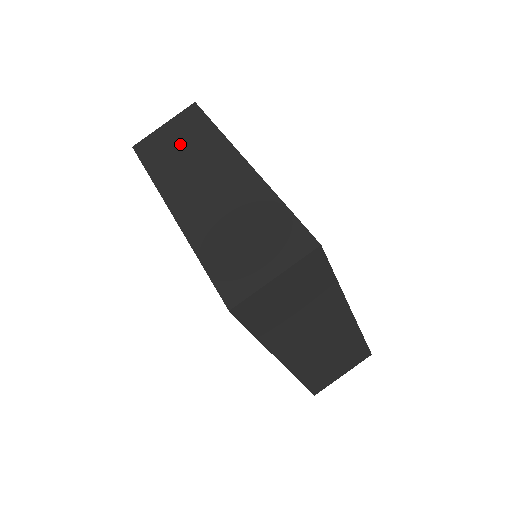
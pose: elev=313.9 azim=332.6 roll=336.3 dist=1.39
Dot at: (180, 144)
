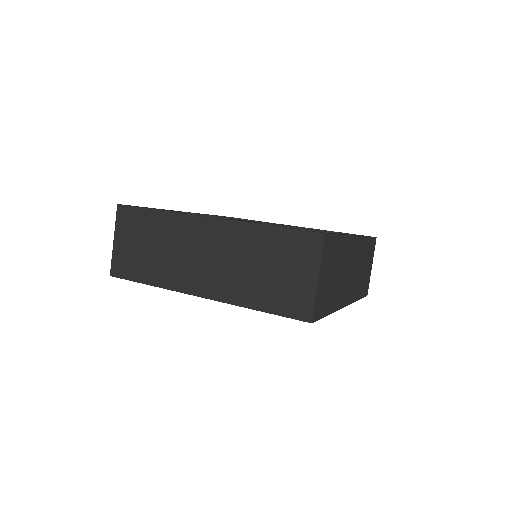
Dot at: occluded
